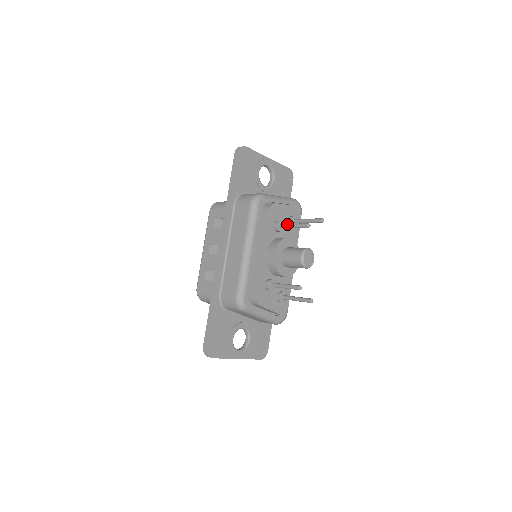
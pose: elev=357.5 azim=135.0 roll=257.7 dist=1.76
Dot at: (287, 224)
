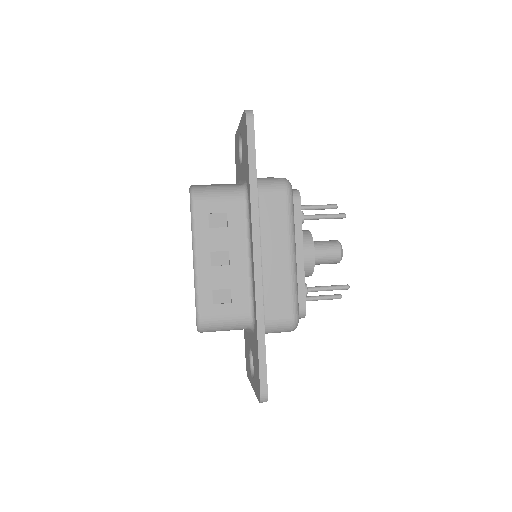
Dot at: (315, 215)
